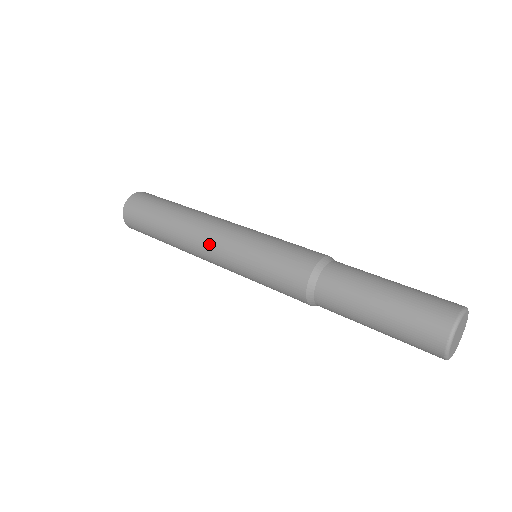
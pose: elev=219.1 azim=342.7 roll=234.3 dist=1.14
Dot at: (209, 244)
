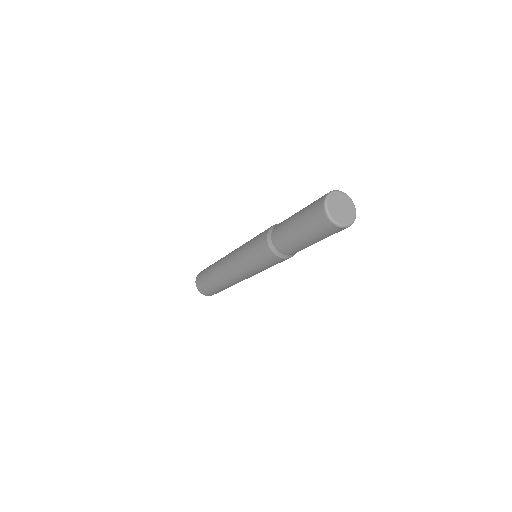
Dot at: (229, 264)
